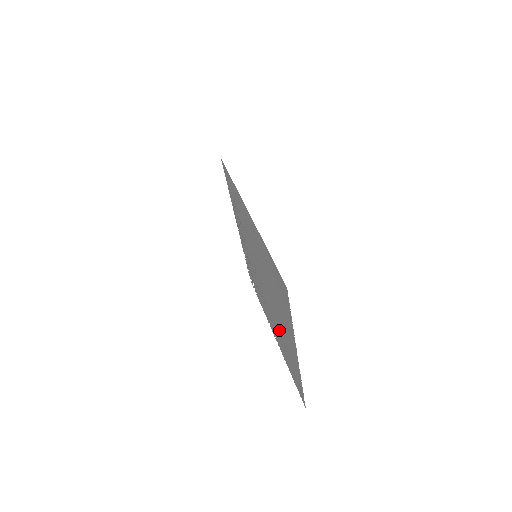
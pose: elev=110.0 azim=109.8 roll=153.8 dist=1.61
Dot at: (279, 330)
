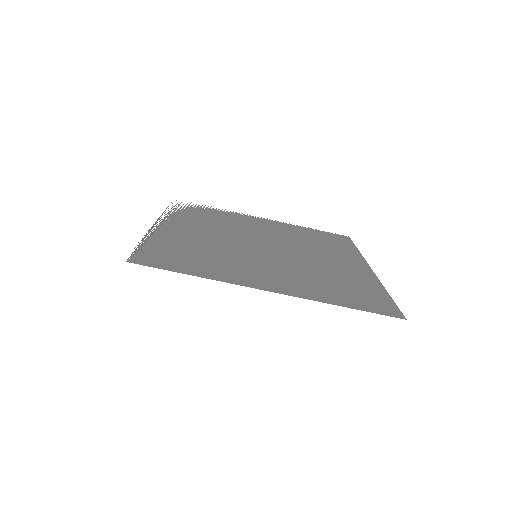
Dot at: (304, 243)
